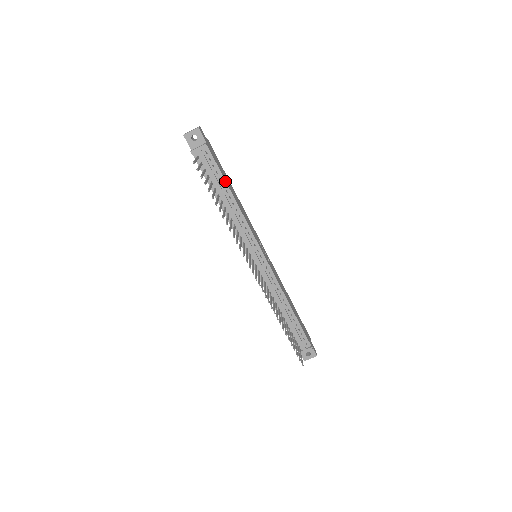
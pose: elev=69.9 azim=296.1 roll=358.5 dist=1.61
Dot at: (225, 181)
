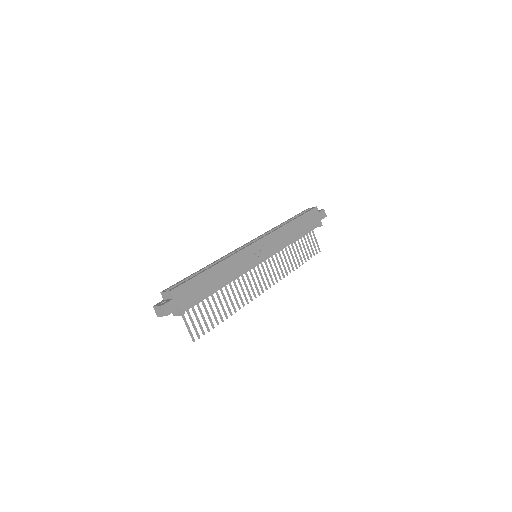
Dot at: occluded
